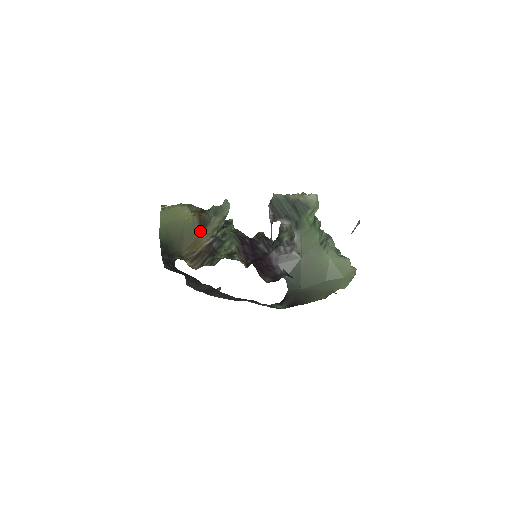
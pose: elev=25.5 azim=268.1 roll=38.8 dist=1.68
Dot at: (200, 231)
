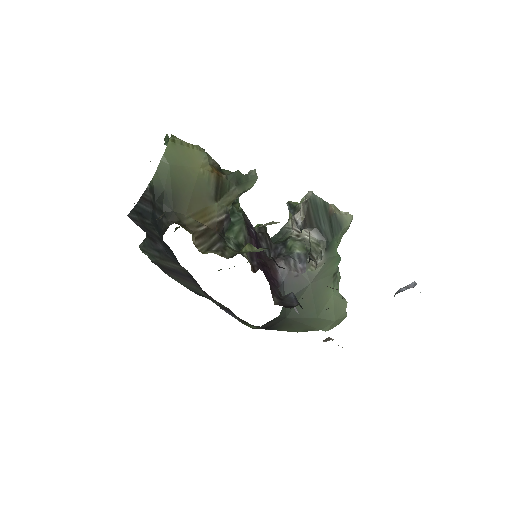
Dot at: (214, 198)
